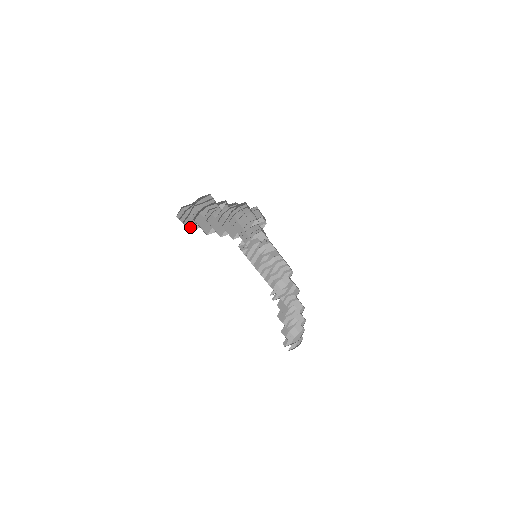
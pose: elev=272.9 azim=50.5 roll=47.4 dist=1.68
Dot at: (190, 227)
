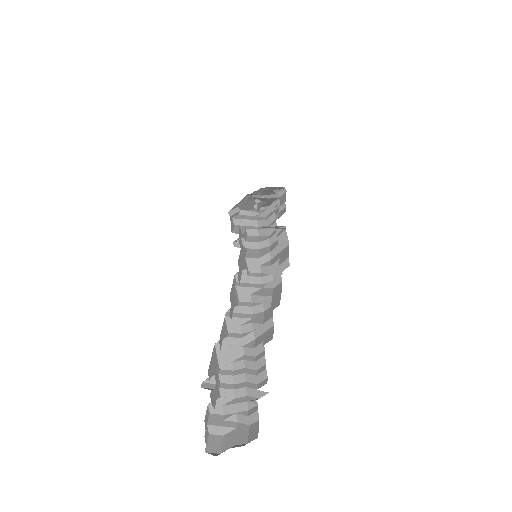
Dot at: (209, 407)
